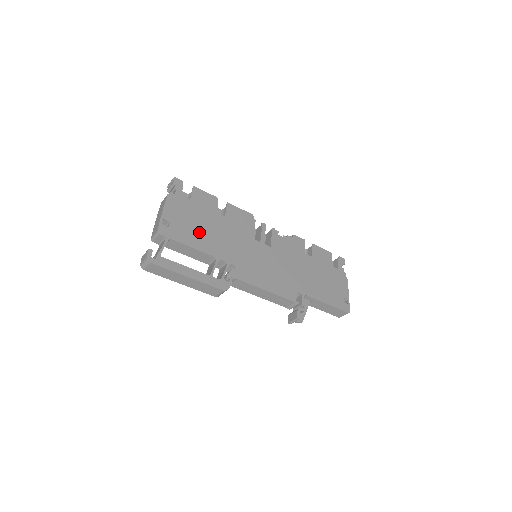
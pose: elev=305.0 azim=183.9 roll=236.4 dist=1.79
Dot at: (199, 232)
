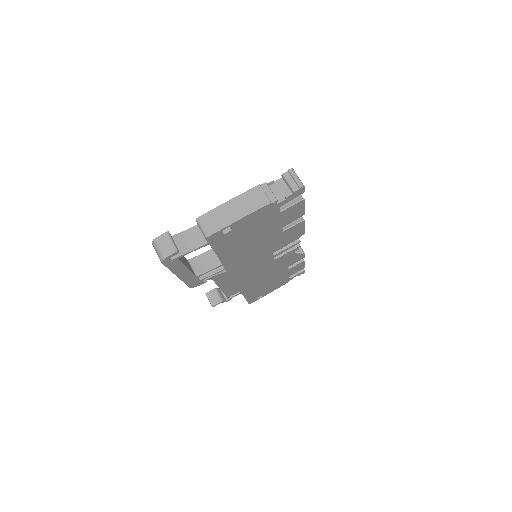
Dot at: (242, 242)
